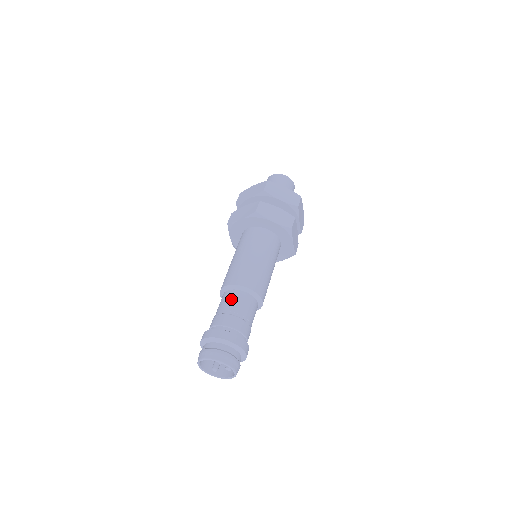
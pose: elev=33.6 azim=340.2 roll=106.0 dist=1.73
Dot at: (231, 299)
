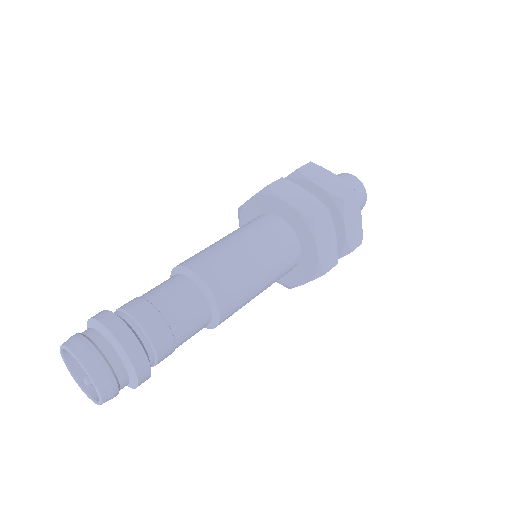
Dot at: (165, 283)
